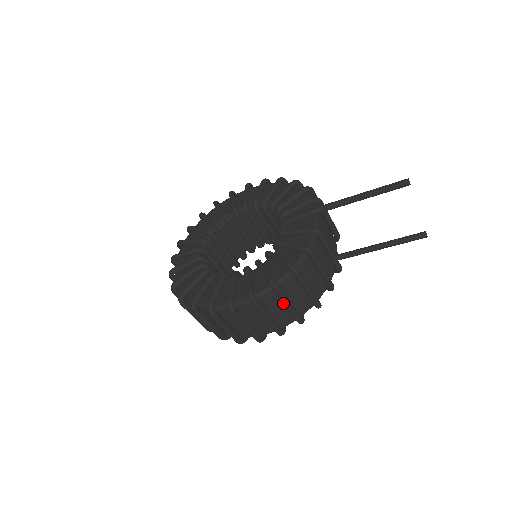
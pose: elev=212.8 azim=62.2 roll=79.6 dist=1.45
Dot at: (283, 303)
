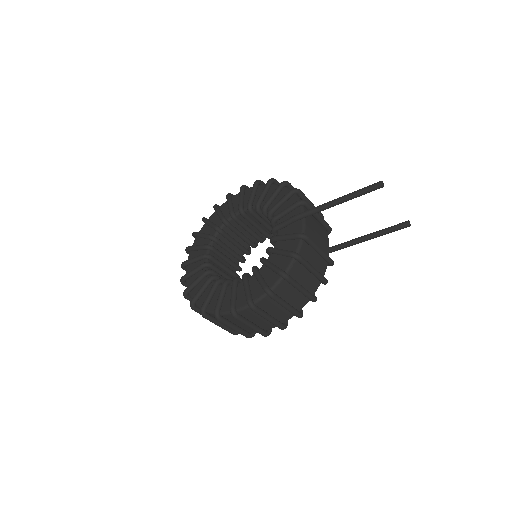
Dot at: (280, 304)
